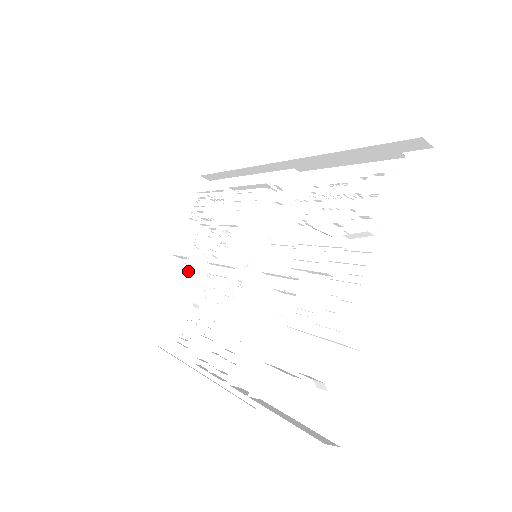
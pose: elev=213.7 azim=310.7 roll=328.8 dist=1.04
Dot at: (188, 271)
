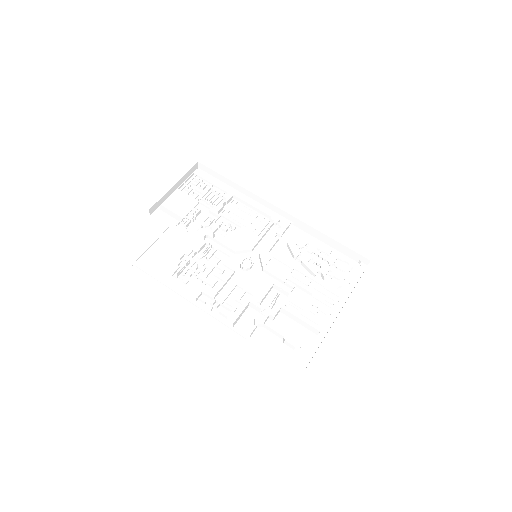
Dot at: (182, 229)
